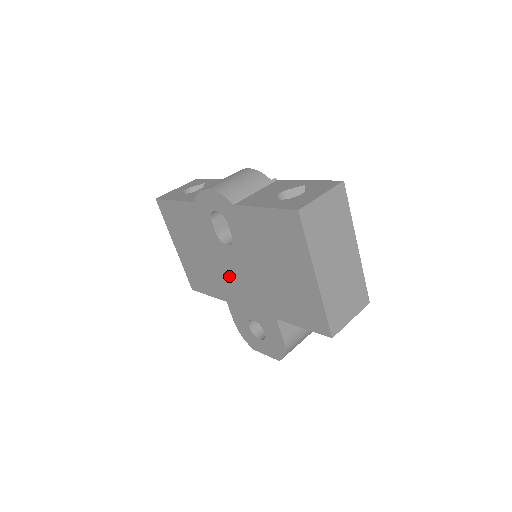
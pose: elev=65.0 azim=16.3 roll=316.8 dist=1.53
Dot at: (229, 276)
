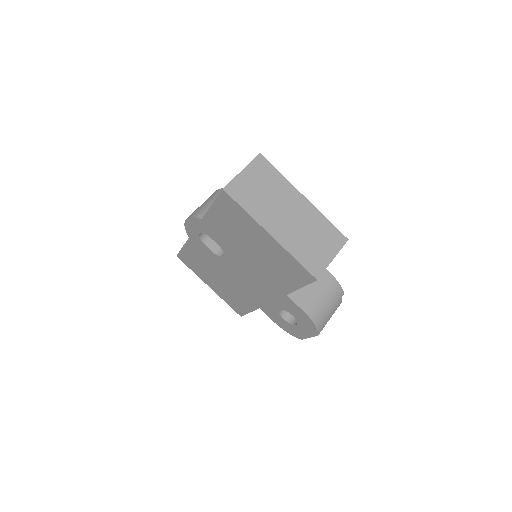
Dot at: (243, 283)
